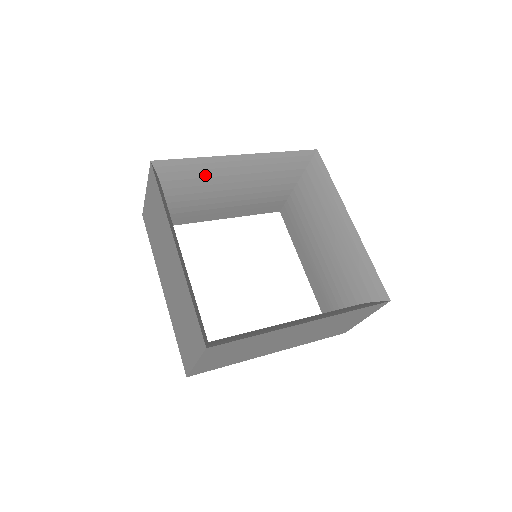
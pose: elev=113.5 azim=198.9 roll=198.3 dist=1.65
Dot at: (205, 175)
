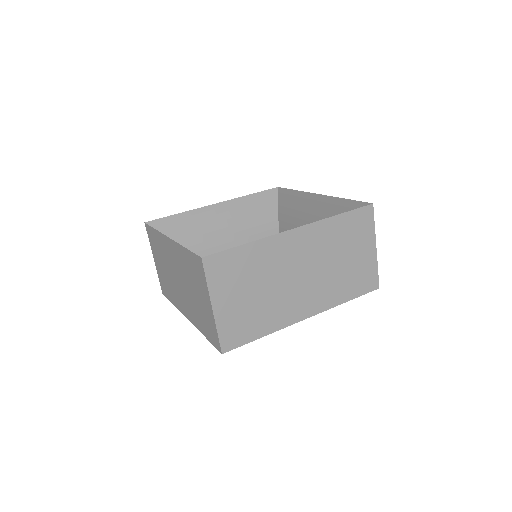
Dot at: (194, 226)
